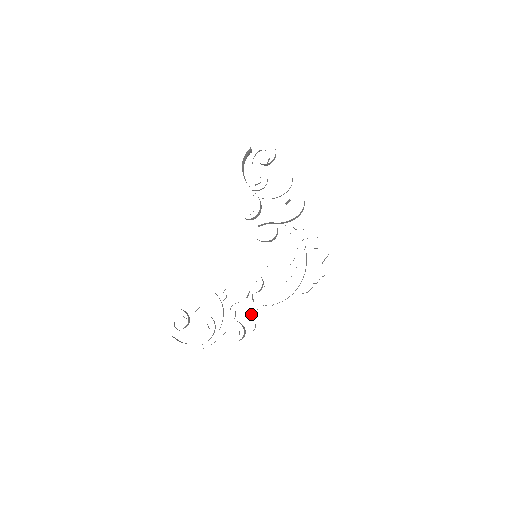
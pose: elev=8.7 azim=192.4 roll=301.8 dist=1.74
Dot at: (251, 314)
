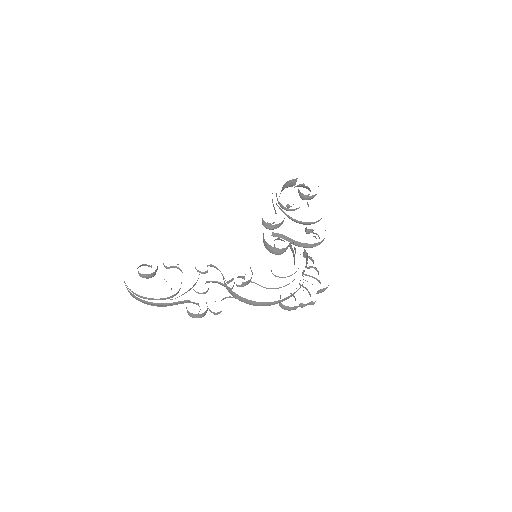
Dot at: (224, 298)
